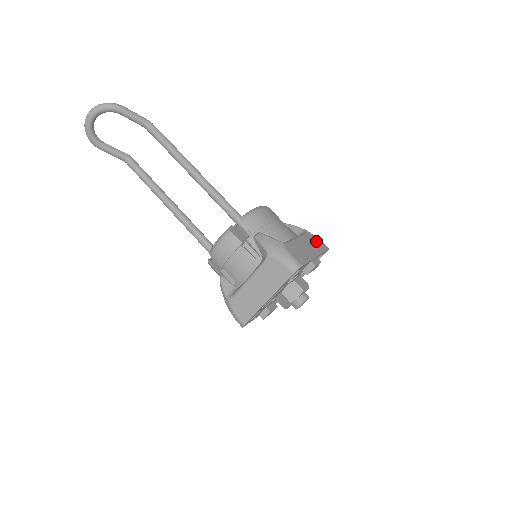
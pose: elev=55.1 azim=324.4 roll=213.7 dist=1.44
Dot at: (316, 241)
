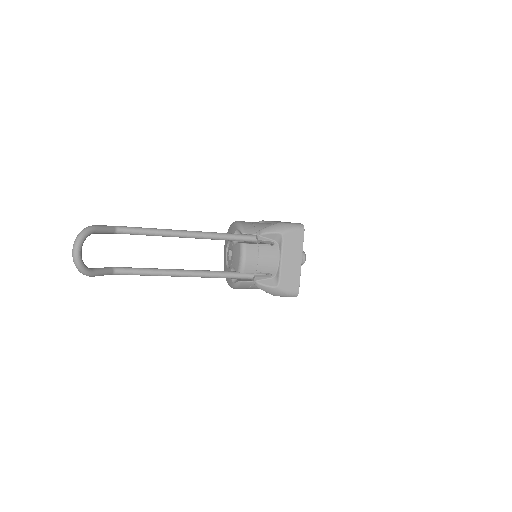
Dot at: occluded
